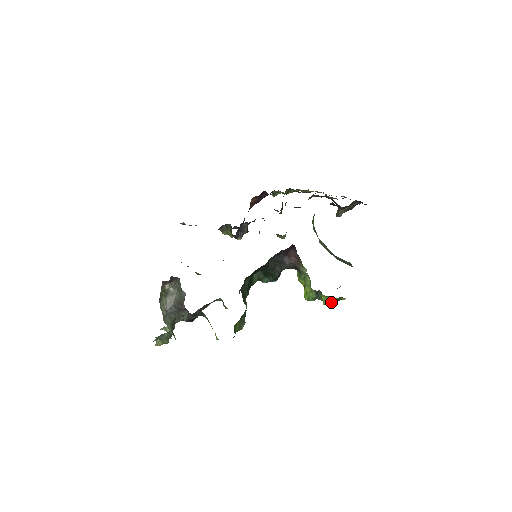
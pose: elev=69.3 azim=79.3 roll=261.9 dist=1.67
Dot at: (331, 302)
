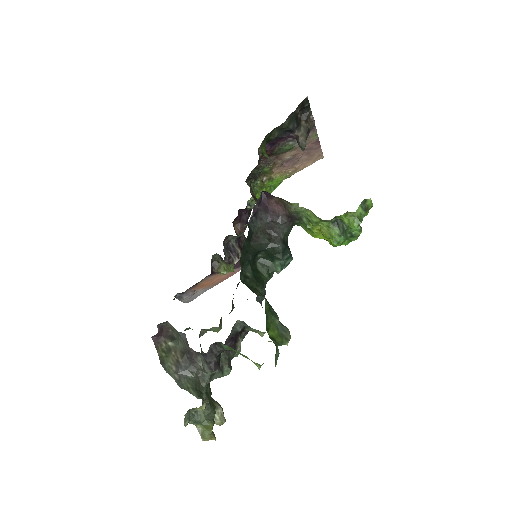
Dot at: (358, 217)
